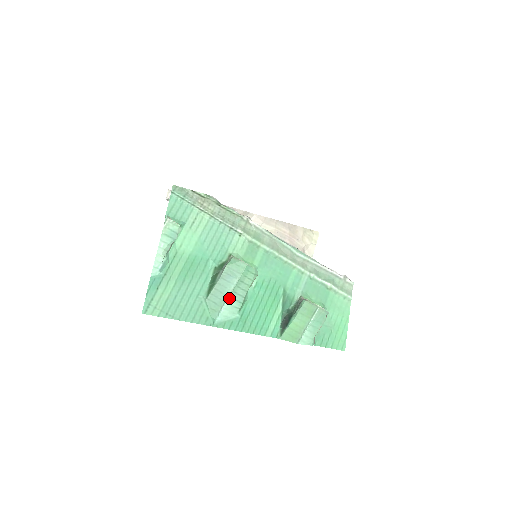
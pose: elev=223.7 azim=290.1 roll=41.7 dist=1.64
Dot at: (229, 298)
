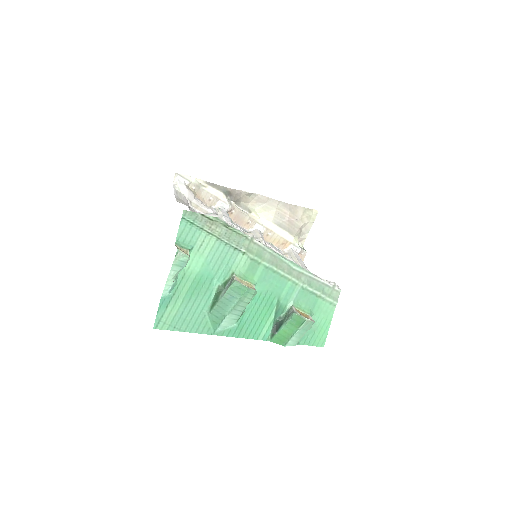
Dot at: (229, 314)
